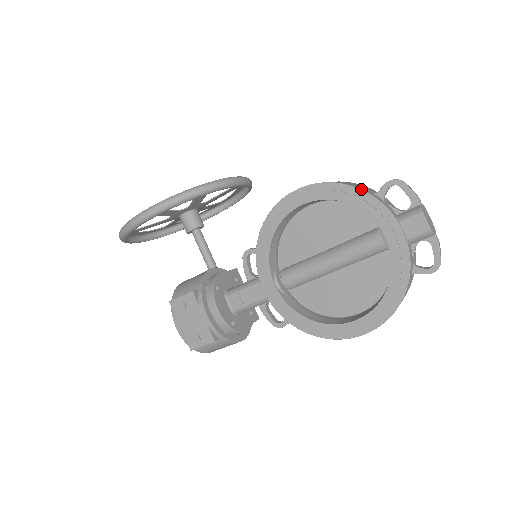
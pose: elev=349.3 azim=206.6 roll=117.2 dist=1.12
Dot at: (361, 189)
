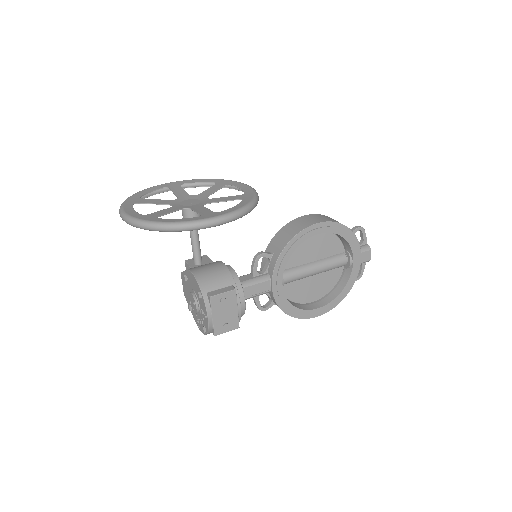
Dot at: occluded
